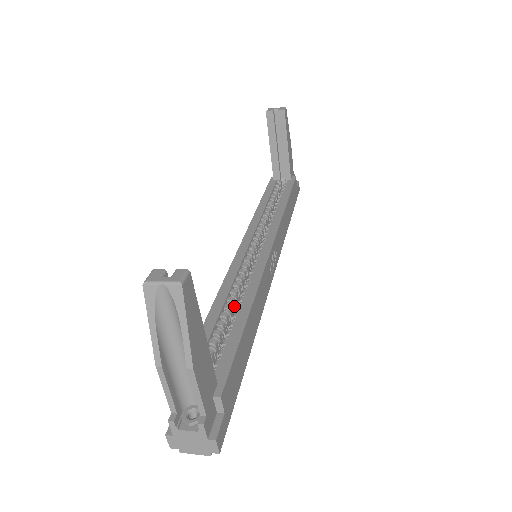
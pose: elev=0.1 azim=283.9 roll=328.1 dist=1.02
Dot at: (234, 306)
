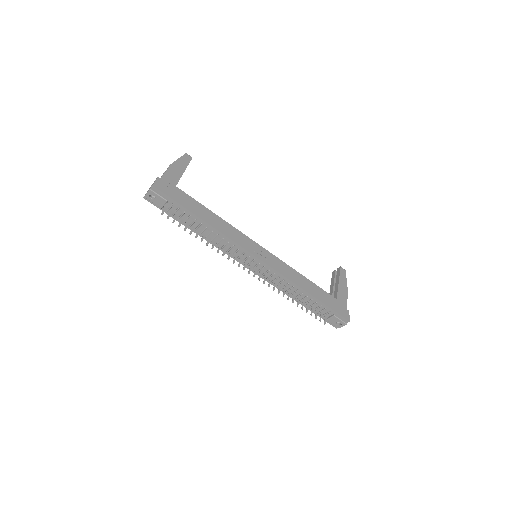
Dot at: occluded
